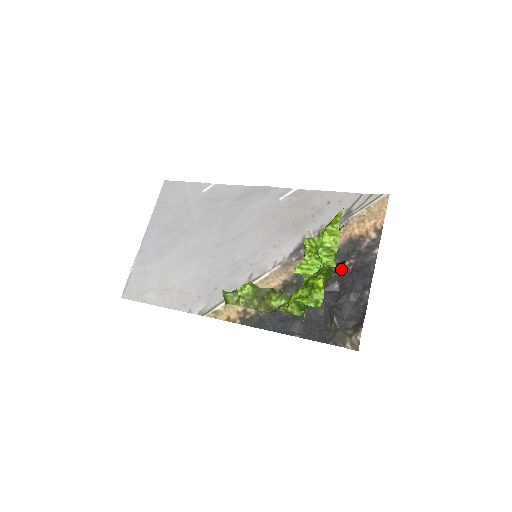
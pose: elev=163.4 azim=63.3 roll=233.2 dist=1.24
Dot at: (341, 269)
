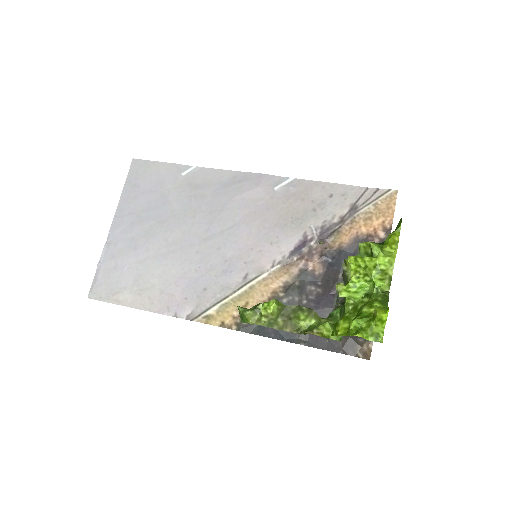
Dot at: occluded
